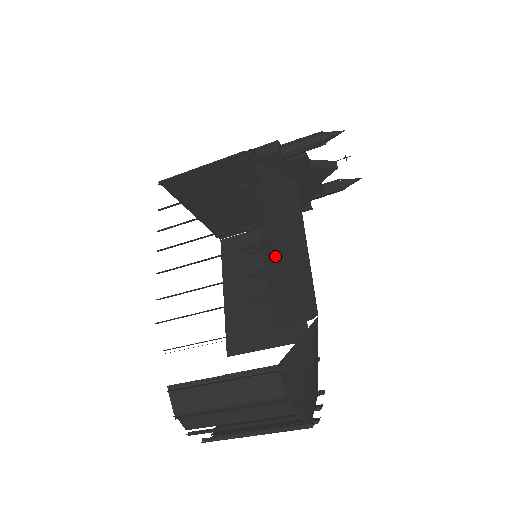
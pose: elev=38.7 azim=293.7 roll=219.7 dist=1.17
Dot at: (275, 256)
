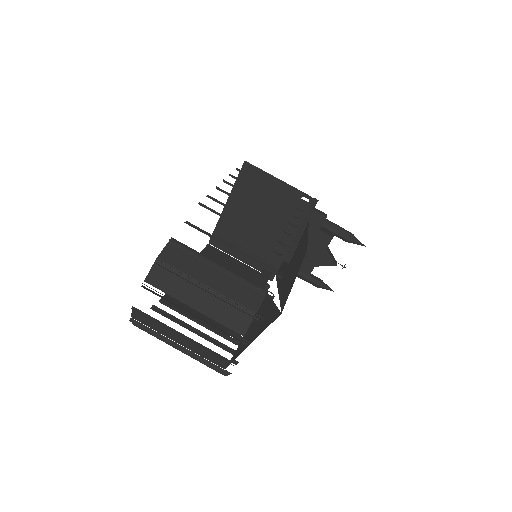
Dot at: occluded
